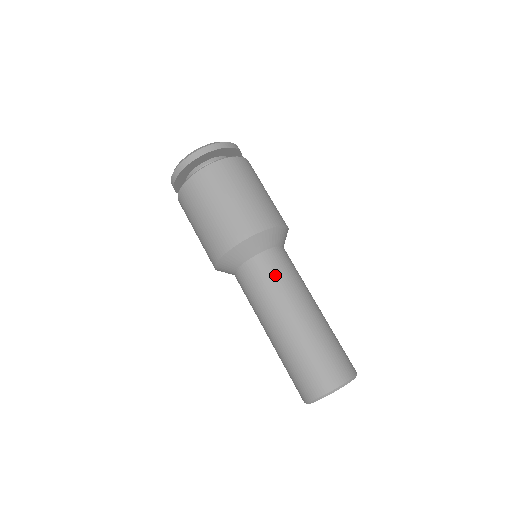
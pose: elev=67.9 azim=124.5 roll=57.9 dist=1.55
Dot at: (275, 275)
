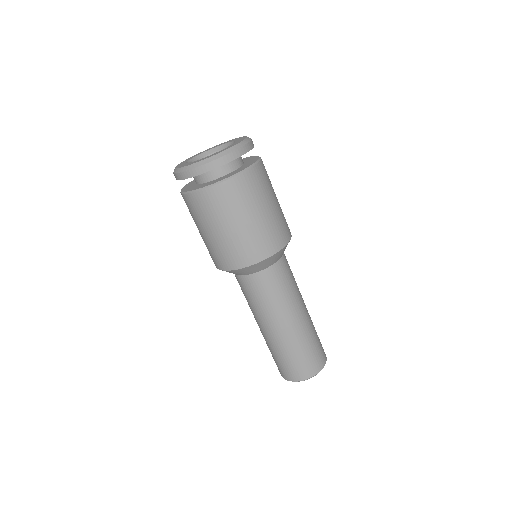
Dot at: (275, 290)
